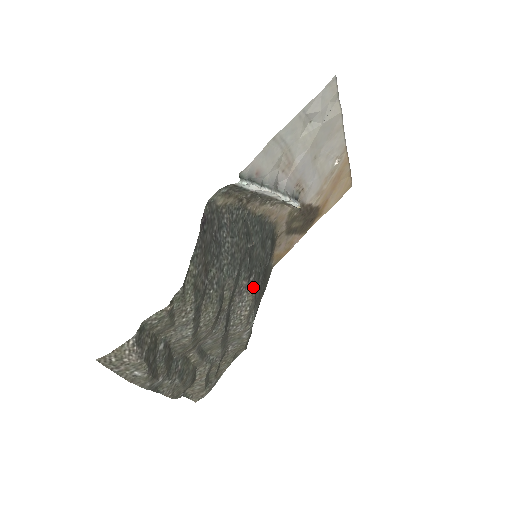
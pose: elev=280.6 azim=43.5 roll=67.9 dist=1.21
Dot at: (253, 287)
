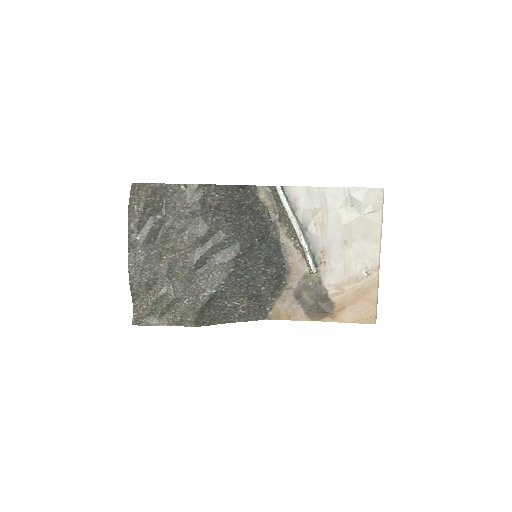
Dot at: (235, 264)
